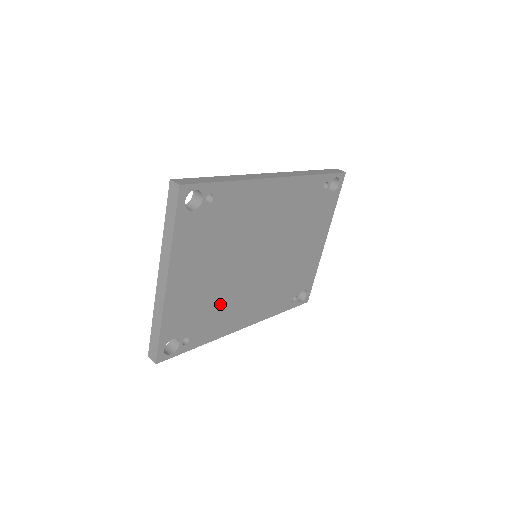
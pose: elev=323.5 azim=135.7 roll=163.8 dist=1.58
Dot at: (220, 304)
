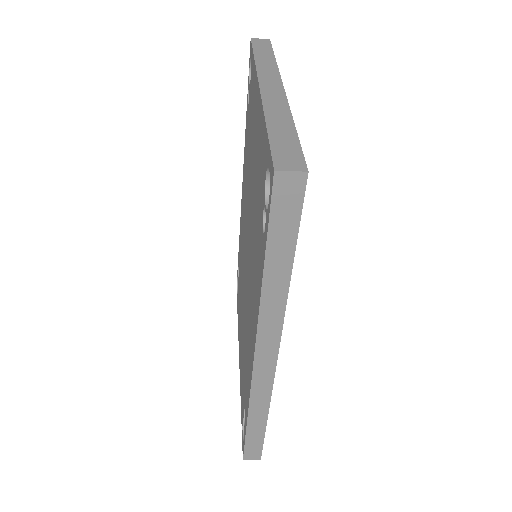
Dot at: occluded
